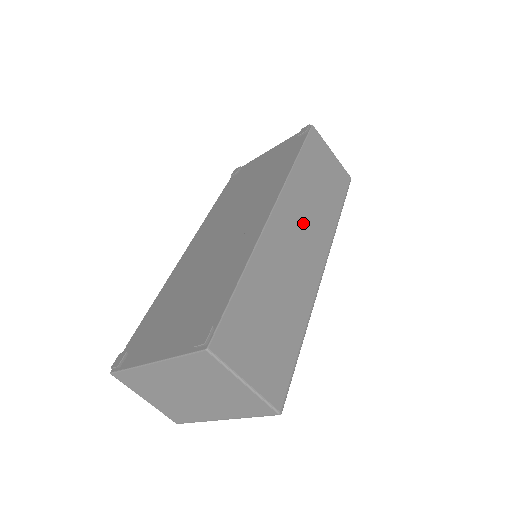
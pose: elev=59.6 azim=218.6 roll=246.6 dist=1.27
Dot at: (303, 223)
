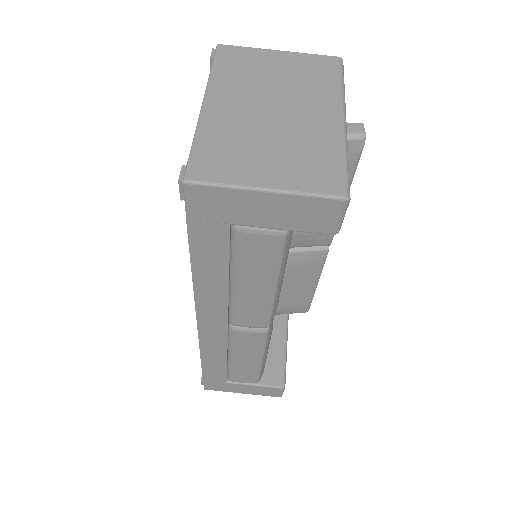
Dot at: occluded
